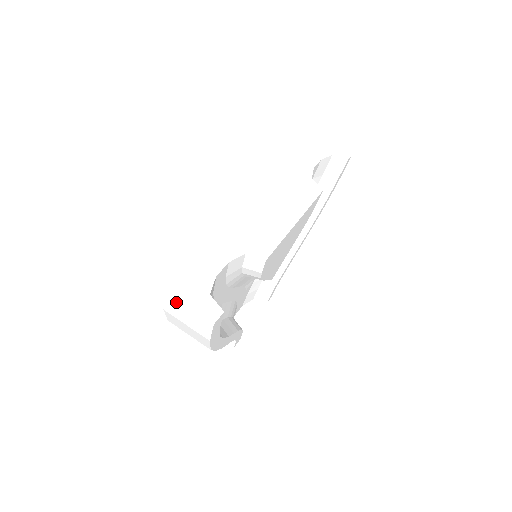
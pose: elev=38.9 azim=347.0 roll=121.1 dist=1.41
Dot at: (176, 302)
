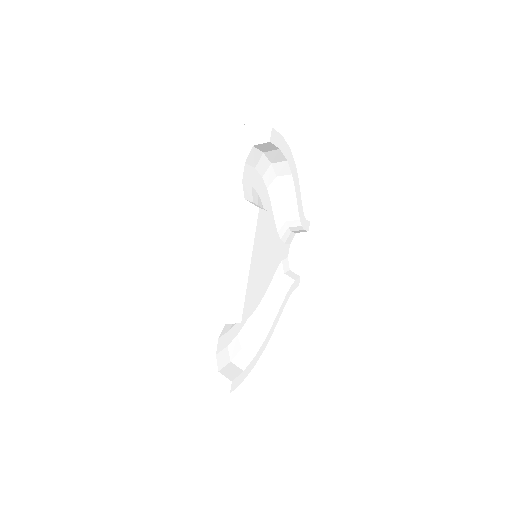
Dot at: (204, 382)
